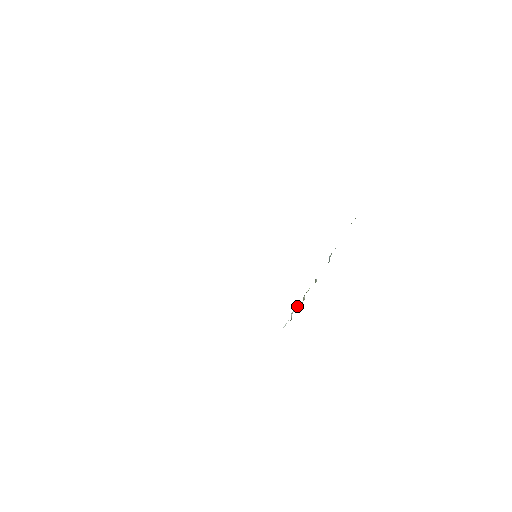
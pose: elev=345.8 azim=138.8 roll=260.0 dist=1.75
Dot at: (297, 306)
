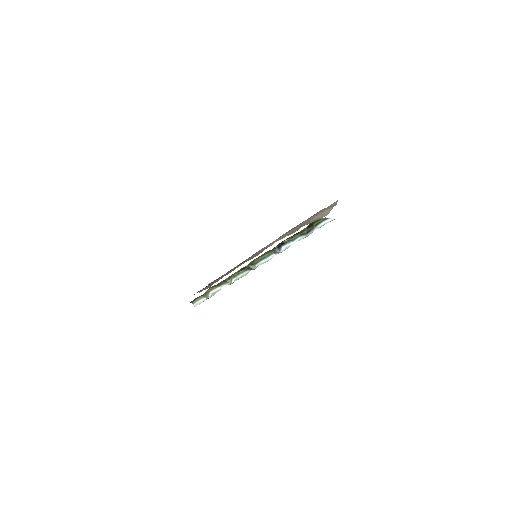
Dot at: (222, 289)
